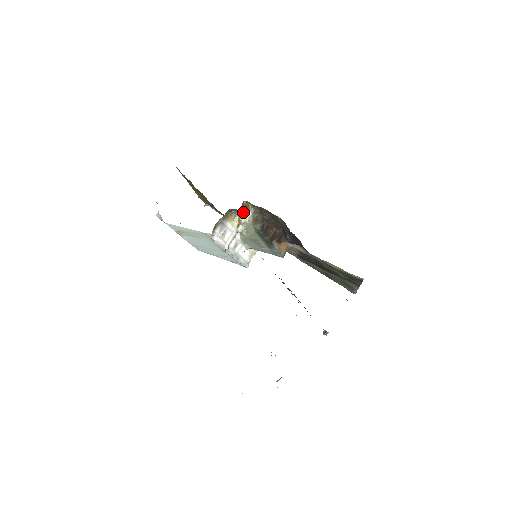
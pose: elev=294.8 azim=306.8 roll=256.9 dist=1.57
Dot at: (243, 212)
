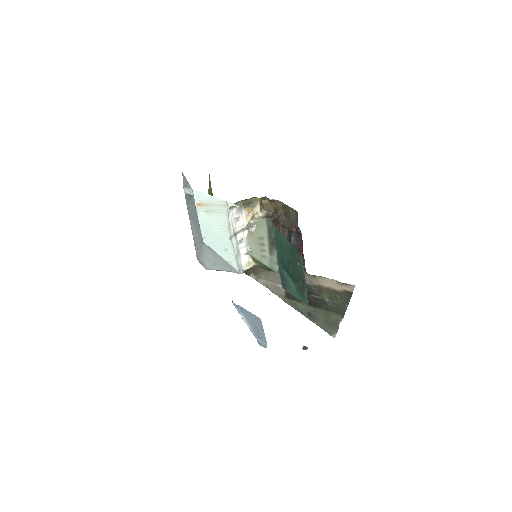
Dot at: (260, 206)
